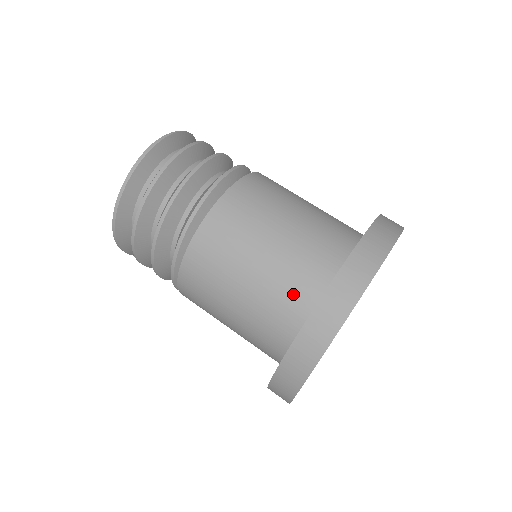
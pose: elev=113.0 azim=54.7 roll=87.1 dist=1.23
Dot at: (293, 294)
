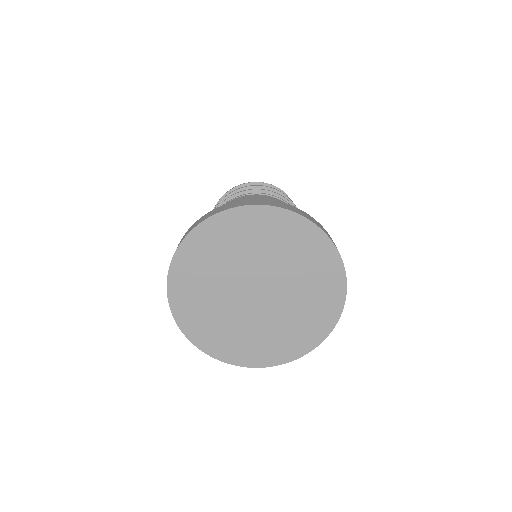
Dot at: occluded
